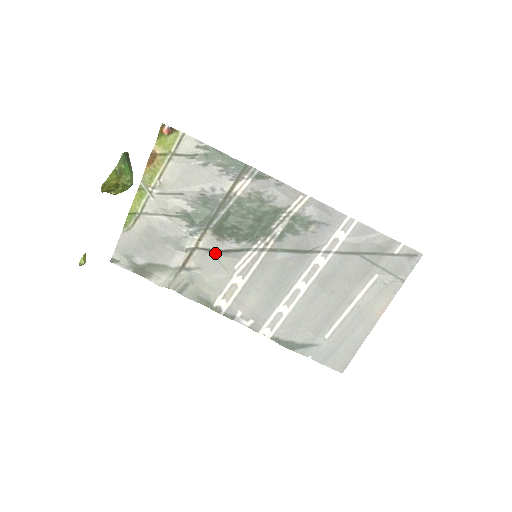
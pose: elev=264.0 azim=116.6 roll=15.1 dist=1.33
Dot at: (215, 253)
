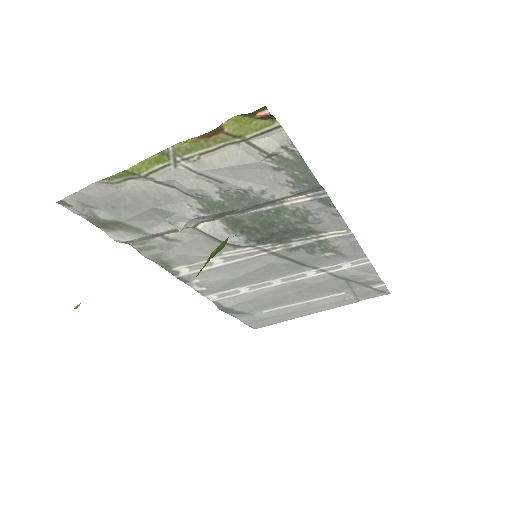
Dot at: (212, 239)
